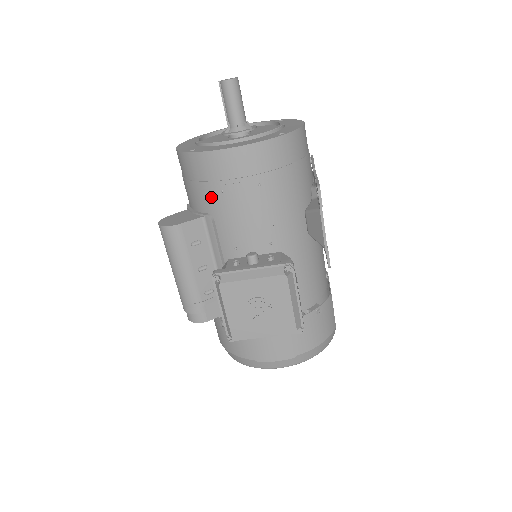
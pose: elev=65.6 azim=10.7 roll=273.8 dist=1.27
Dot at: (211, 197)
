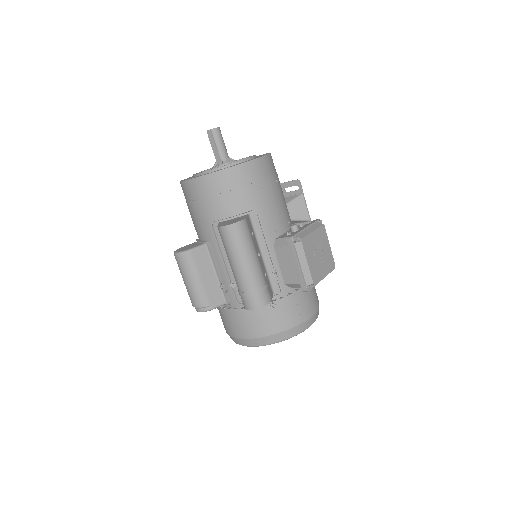
Dot at: (254, 195)
